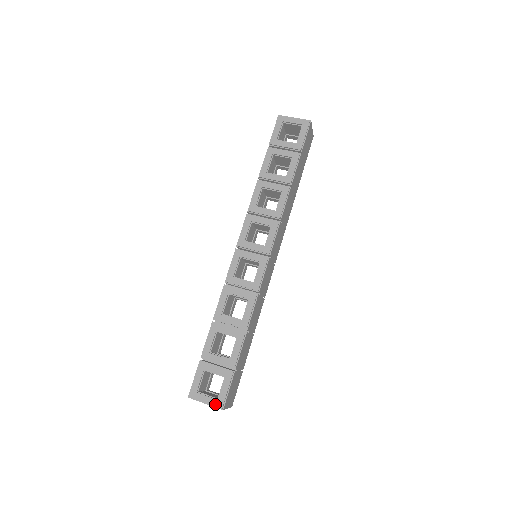
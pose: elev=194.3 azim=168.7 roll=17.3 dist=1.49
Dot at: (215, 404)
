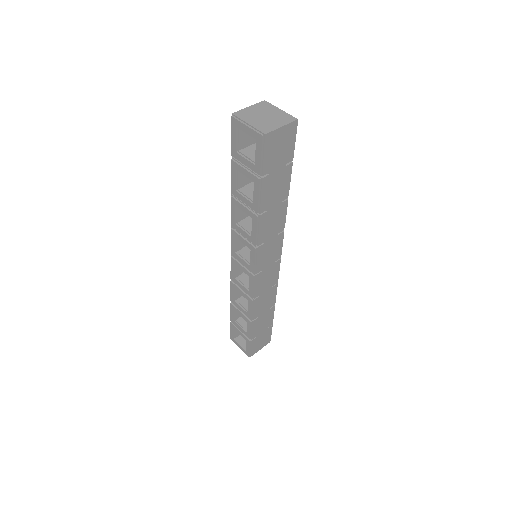
Dot at: (245, 352)
